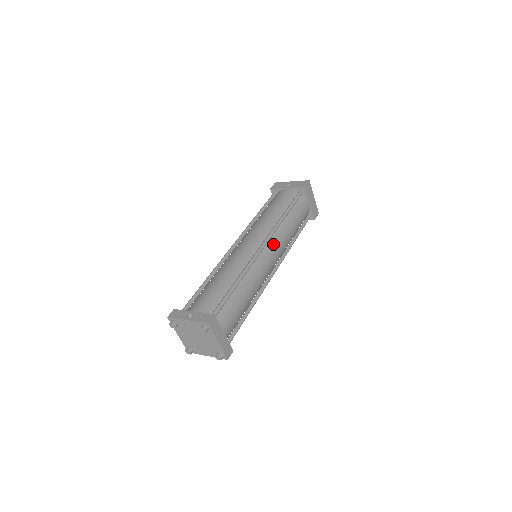
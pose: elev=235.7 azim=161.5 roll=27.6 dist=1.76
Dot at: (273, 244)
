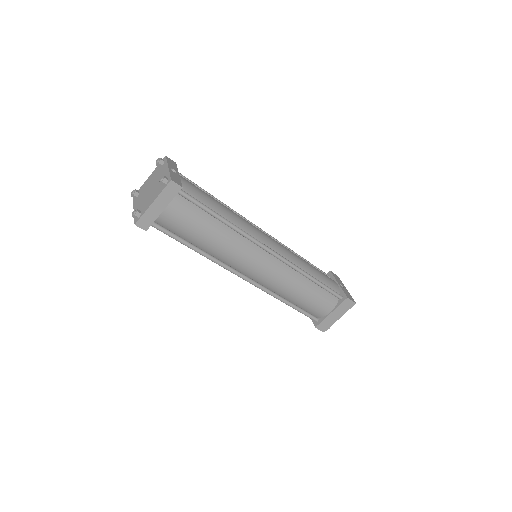
Dot at: (275, 265)
